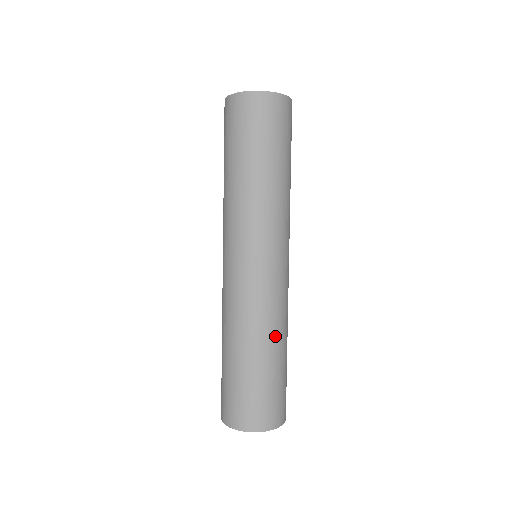
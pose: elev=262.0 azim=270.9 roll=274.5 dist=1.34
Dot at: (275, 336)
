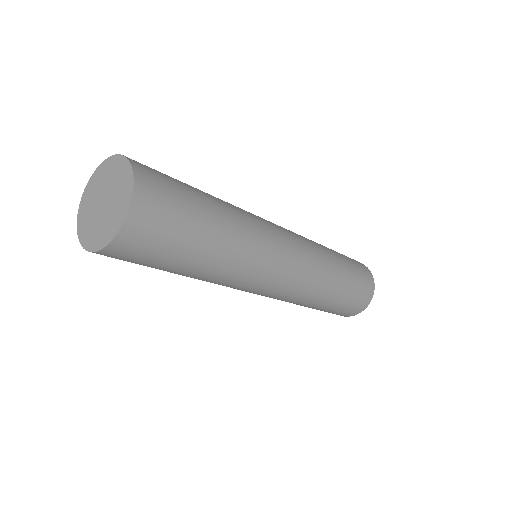
Dot at: (331, 275)
